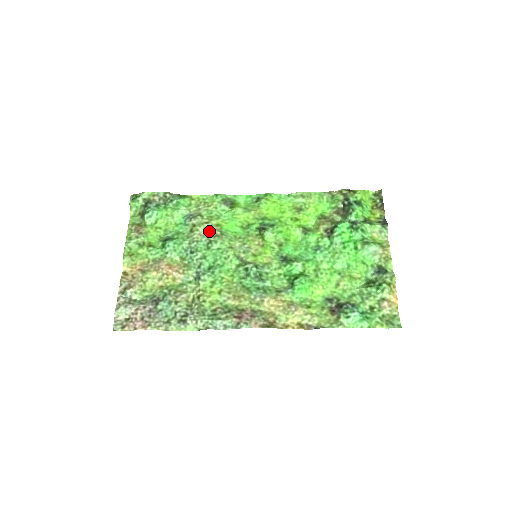
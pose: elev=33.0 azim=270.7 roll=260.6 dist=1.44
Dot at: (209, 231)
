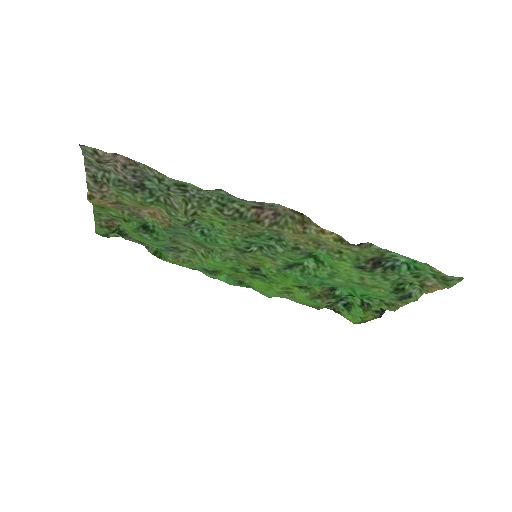
Dot at: (196, 246)
